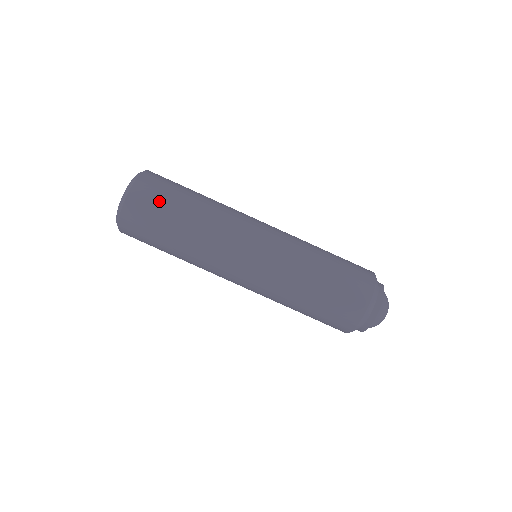
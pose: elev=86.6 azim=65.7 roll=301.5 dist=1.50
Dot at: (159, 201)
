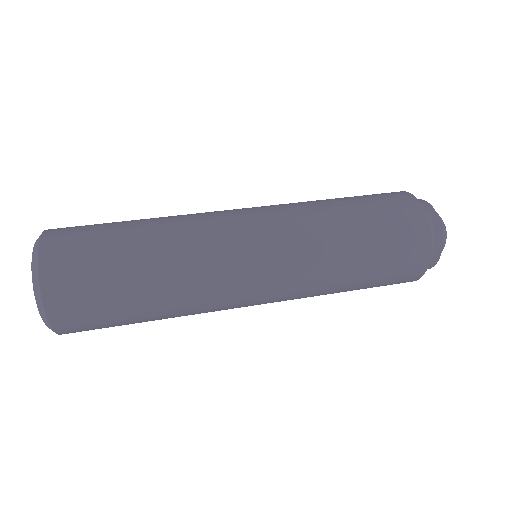
Dot at: occluded
